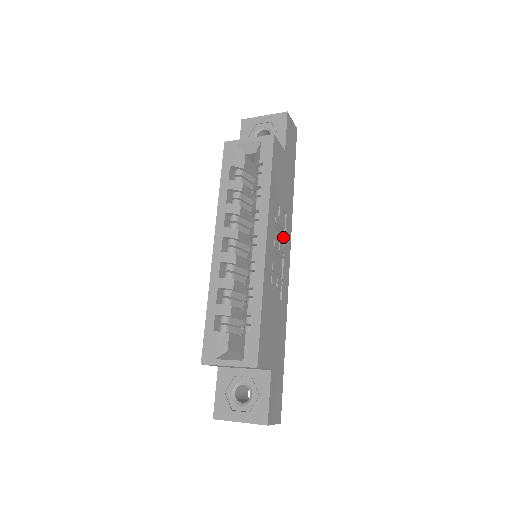
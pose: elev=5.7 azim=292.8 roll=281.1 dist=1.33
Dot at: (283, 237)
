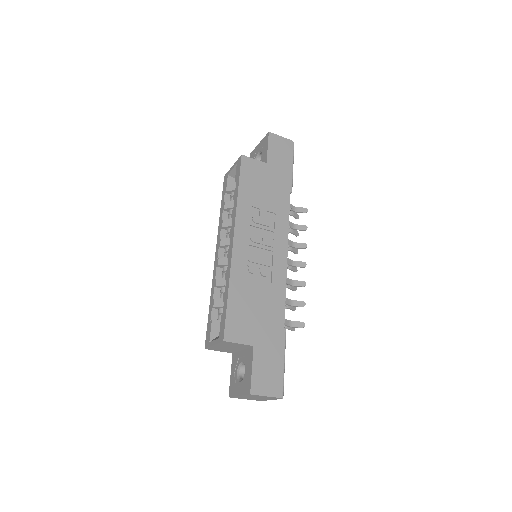
Dot at: (273, 233)
